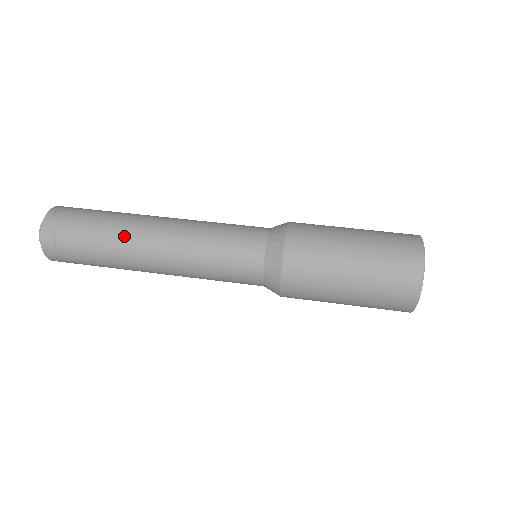
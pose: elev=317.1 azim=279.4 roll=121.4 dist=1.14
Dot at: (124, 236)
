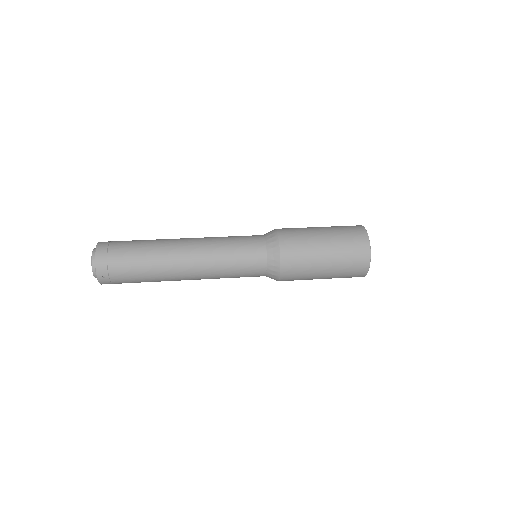
Dot at: (163, 245)
